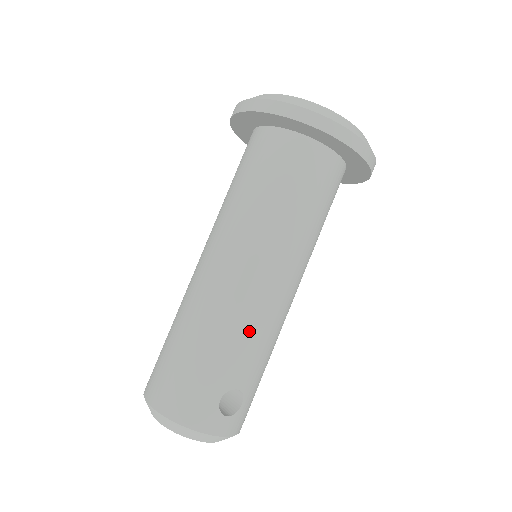
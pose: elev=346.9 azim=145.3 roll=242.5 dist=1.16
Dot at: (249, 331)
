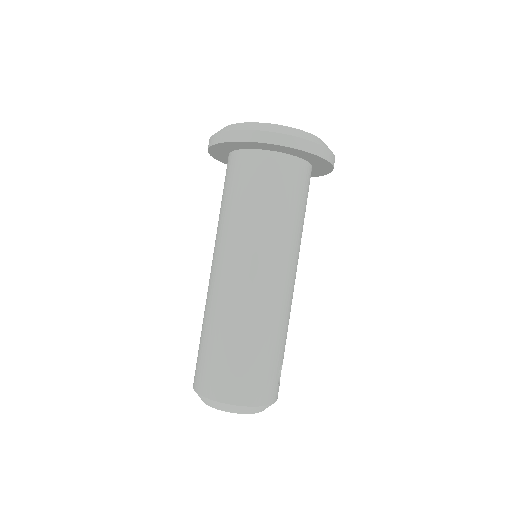
Dot at: (287, 319)
